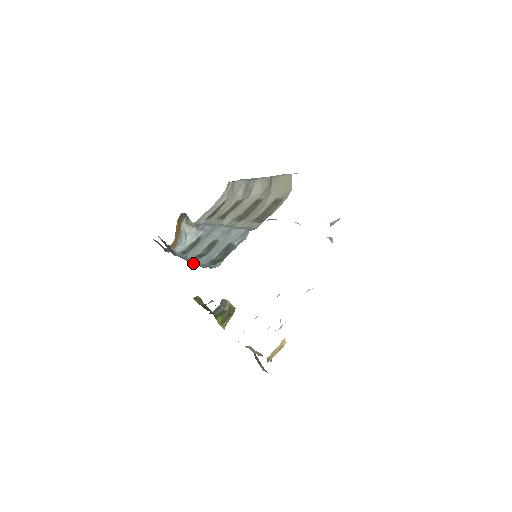
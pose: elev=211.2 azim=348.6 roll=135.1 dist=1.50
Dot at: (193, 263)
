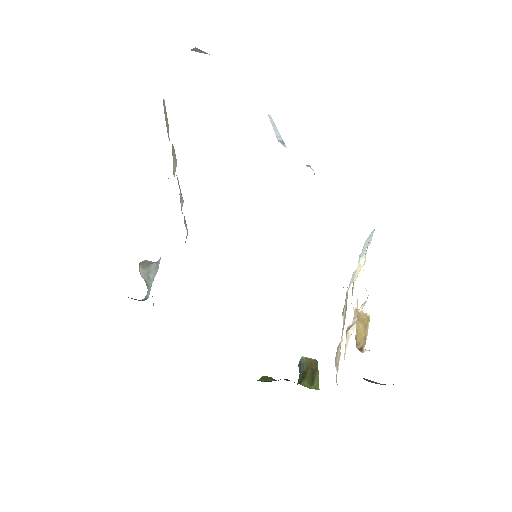
Dot at: occluded
